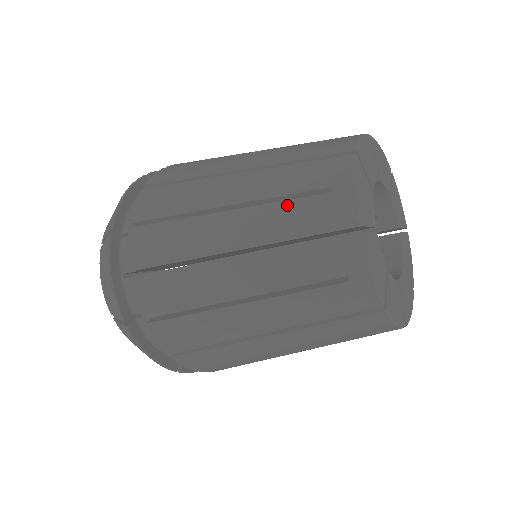
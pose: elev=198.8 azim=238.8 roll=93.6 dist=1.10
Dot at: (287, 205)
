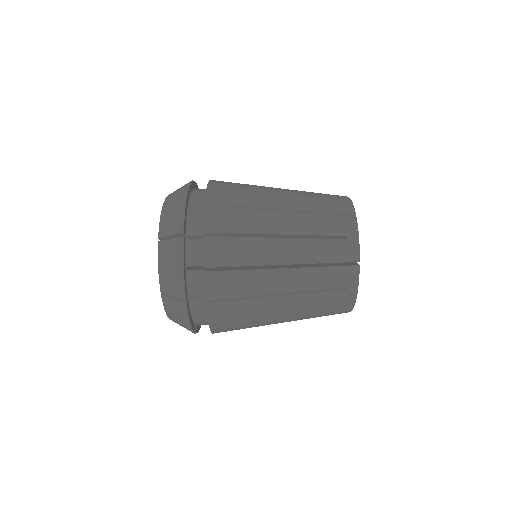
Dot at: (316, 199)
